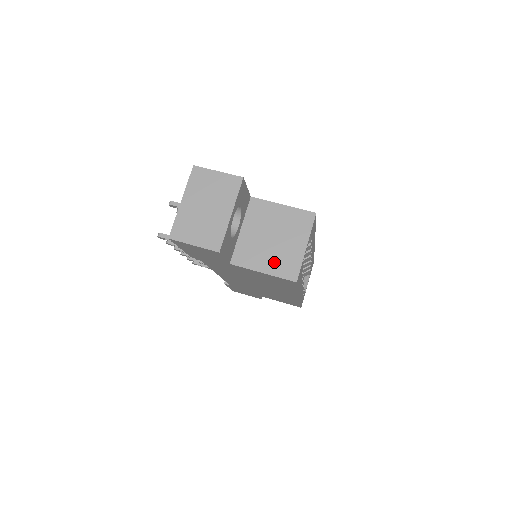
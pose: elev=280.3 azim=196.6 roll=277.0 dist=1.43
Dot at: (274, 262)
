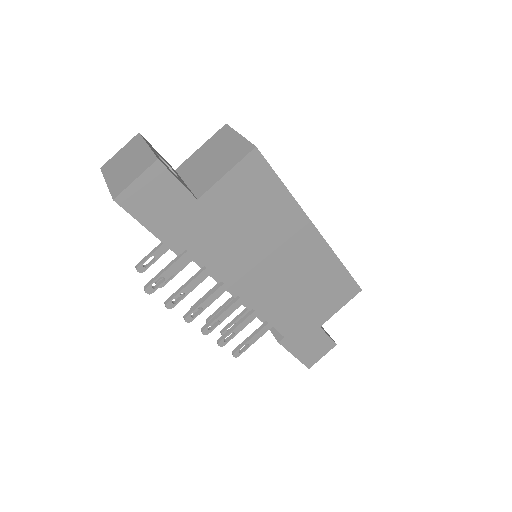
Dot at: (227, 162)
